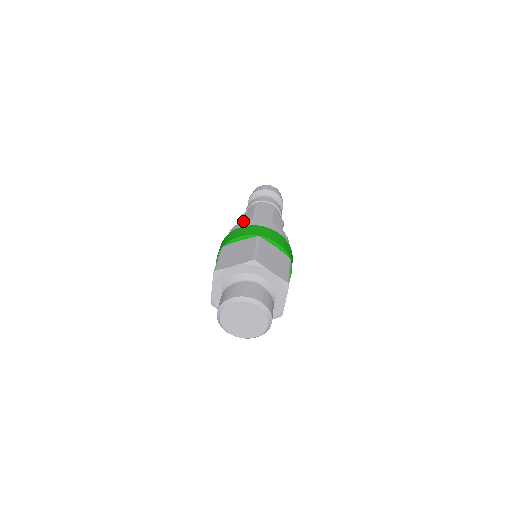
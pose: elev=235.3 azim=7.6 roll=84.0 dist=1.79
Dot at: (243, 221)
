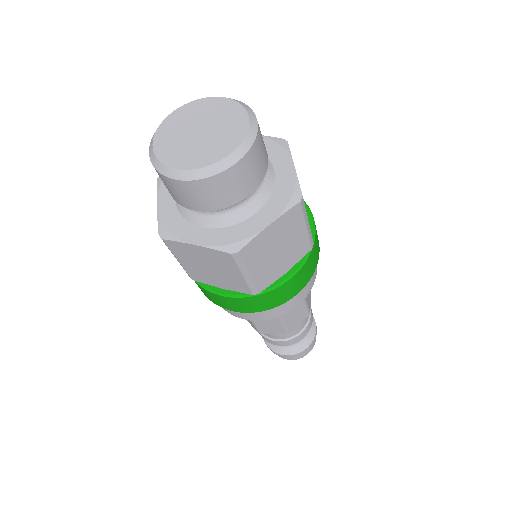
Dot at: occluded
